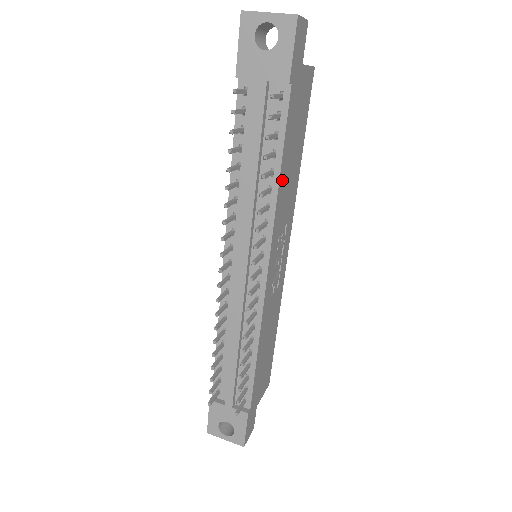
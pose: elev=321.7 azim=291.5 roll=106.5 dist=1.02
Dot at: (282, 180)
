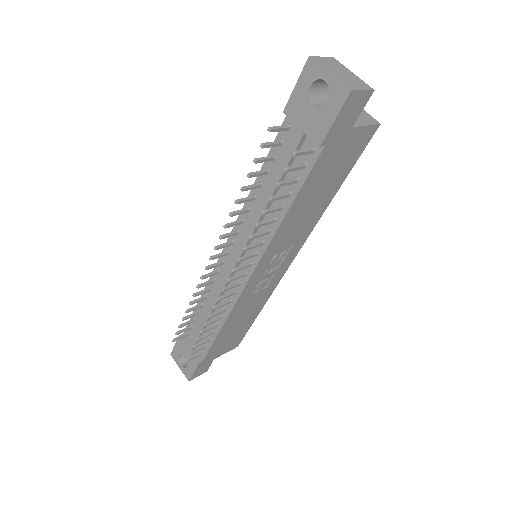
Dot at: (290, 216)
